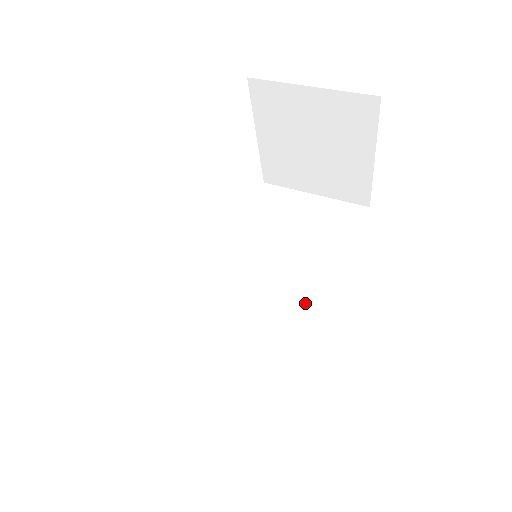
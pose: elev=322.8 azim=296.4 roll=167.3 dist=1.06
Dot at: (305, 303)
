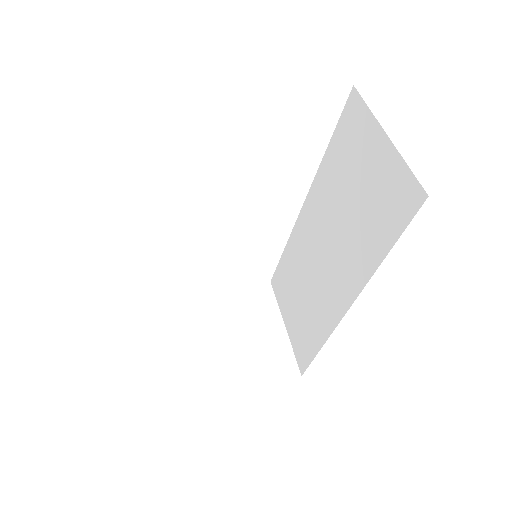
Dot at: (340, 285)
